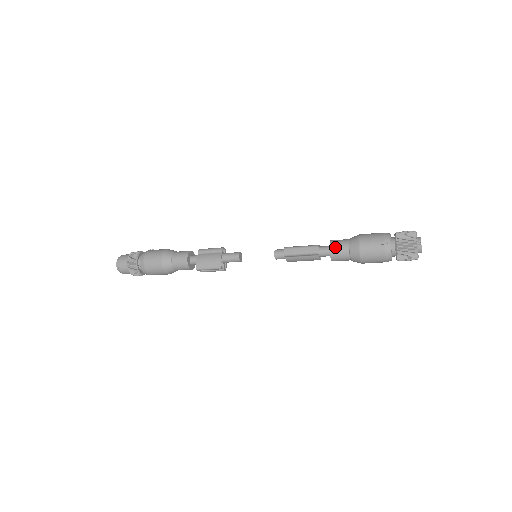
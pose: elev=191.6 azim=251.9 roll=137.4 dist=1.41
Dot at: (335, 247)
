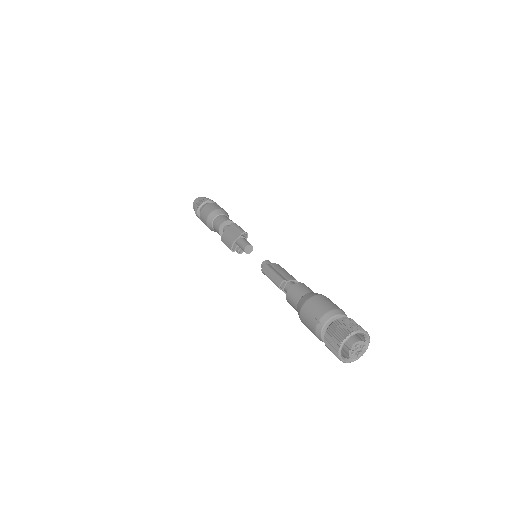
Dot at: (291, 293)
